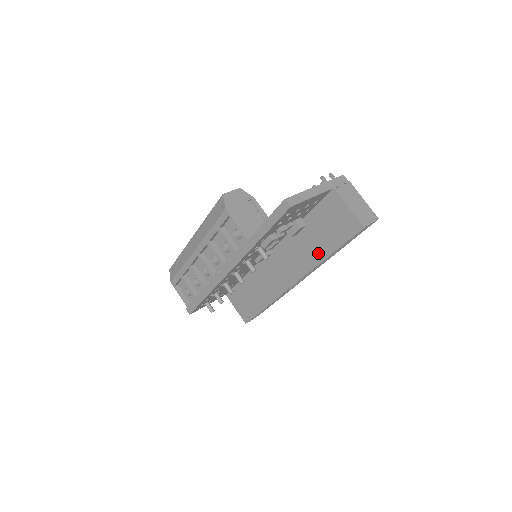
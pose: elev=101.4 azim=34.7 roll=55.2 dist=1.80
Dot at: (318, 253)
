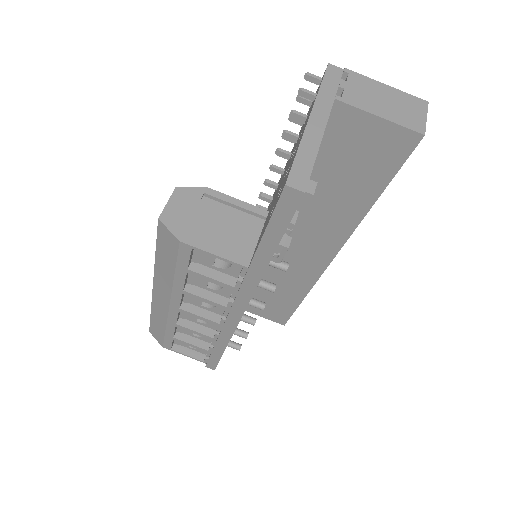
Dot at: (352, 208)
